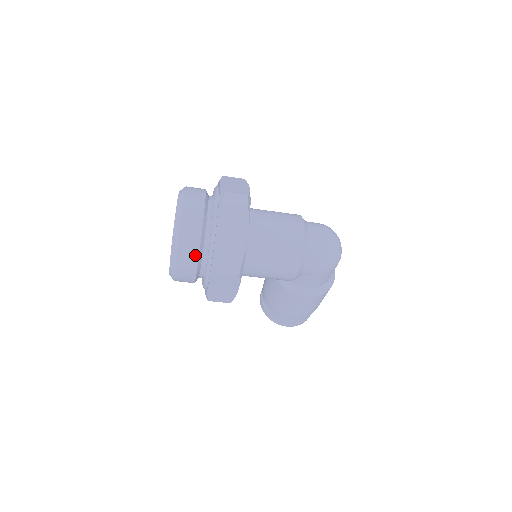
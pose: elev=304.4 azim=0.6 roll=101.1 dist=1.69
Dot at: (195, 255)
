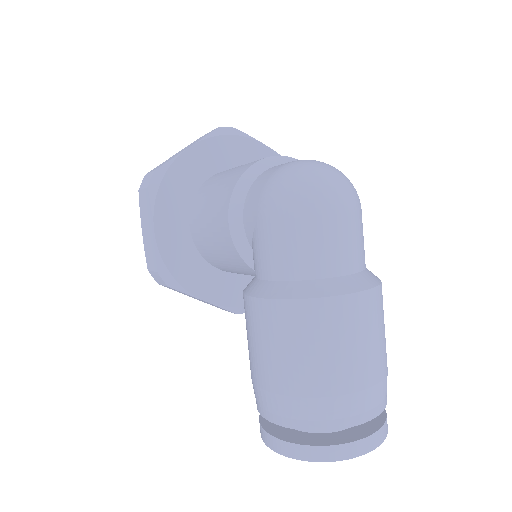
Dot at: occluded
